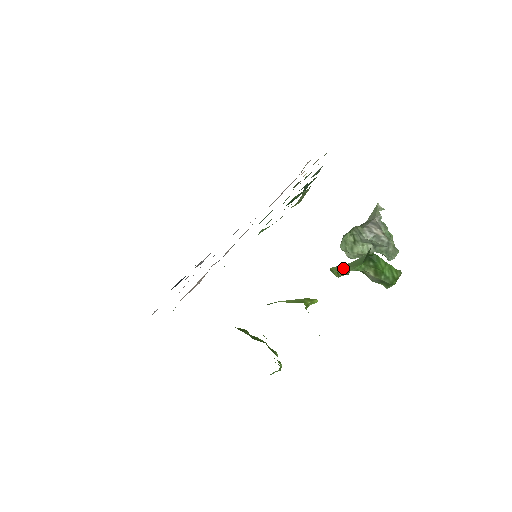
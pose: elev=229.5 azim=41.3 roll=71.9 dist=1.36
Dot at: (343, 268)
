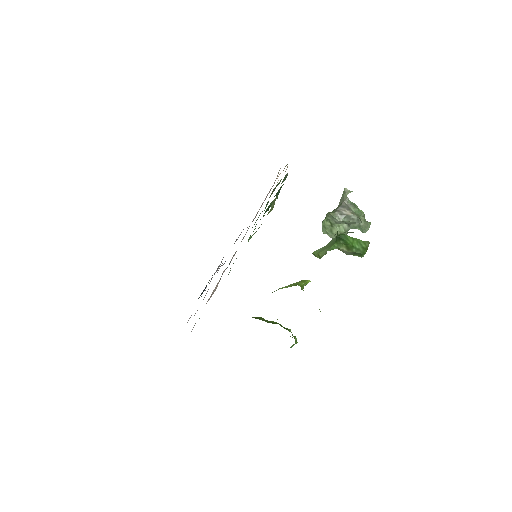
Dot at: (322, 250)
